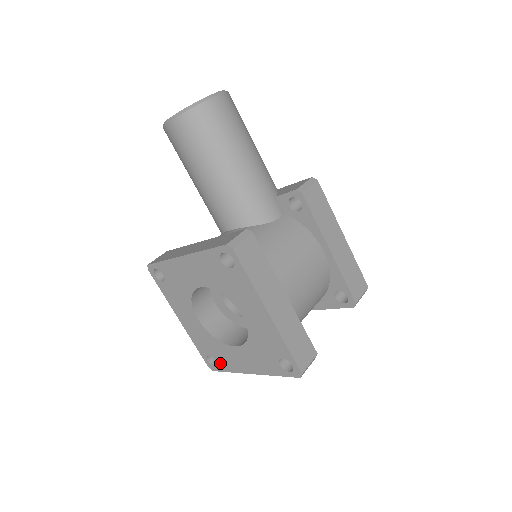
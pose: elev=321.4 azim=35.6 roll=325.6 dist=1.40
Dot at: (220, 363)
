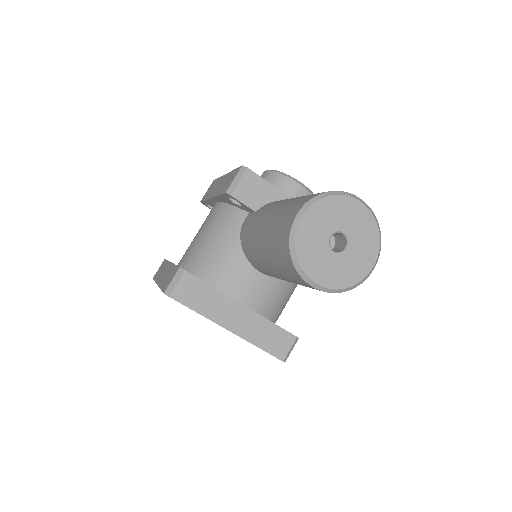
Dot at: occluded
